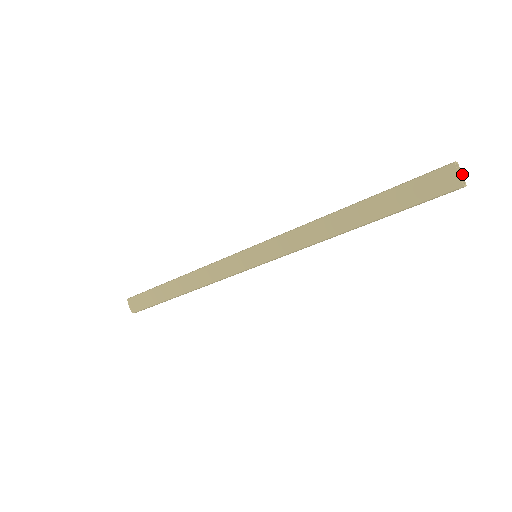
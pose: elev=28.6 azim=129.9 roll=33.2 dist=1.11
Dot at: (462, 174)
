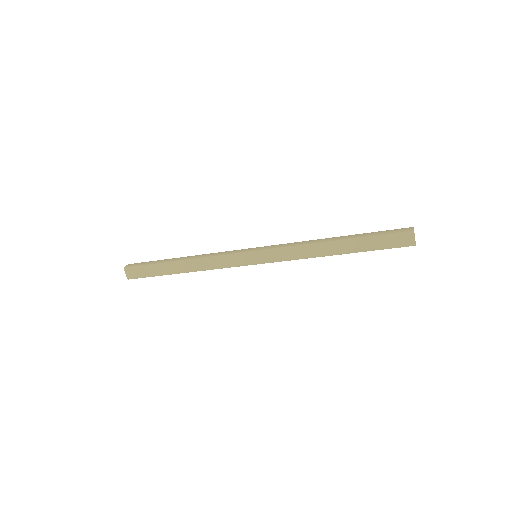
Dot at: occluded
